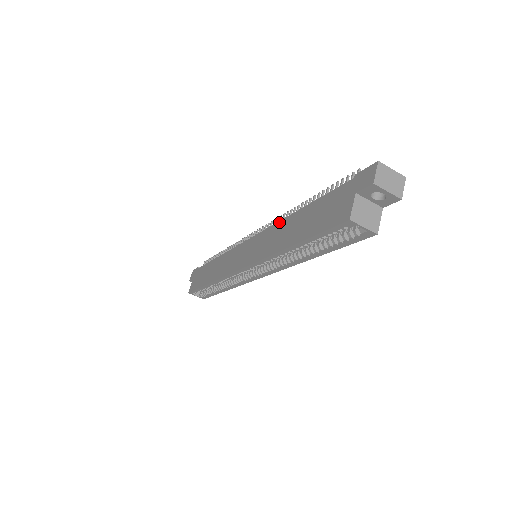
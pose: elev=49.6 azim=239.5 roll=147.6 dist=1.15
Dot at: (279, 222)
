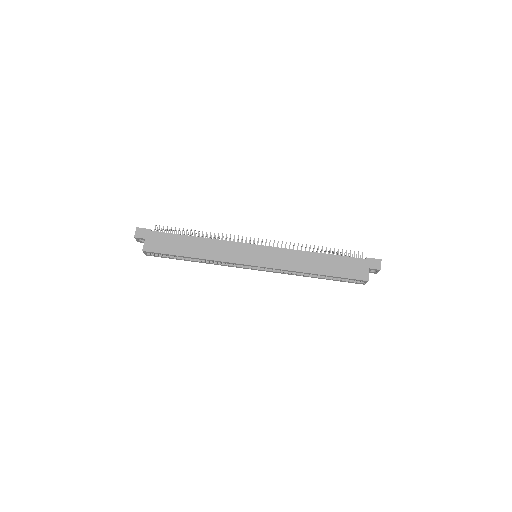
Dot at: (298, 251)
